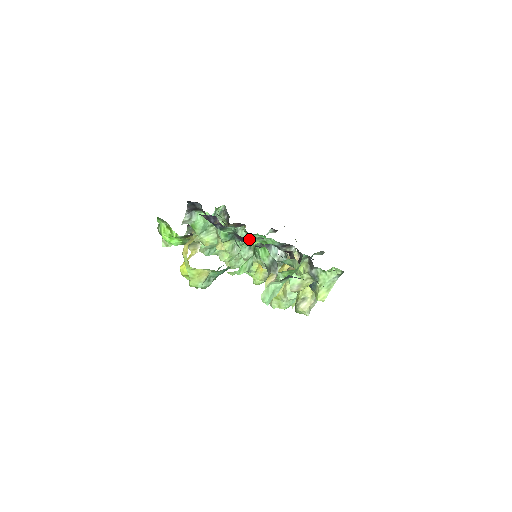
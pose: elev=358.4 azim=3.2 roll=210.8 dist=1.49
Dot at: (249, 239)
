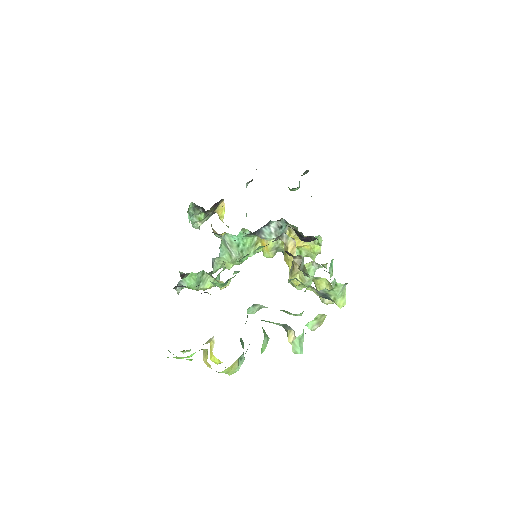
Dot at: (241, 259)
